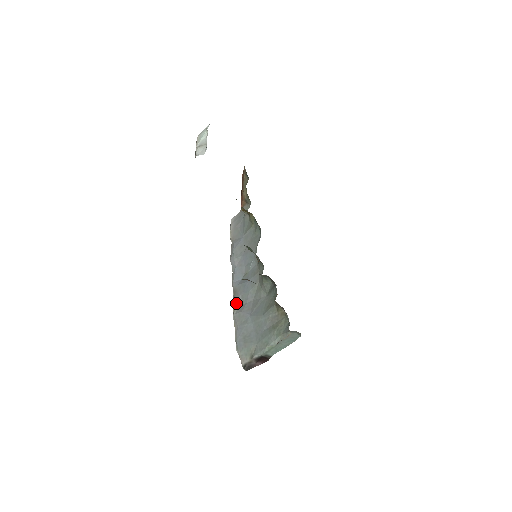
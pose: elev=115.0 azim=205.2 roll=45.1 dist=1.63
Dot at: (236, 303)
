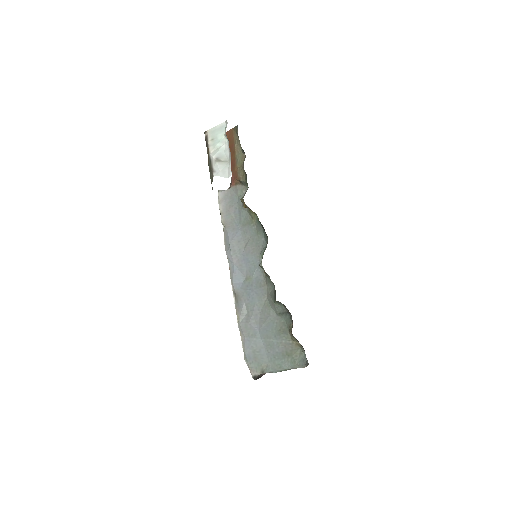
Dot at: (240, 310)
